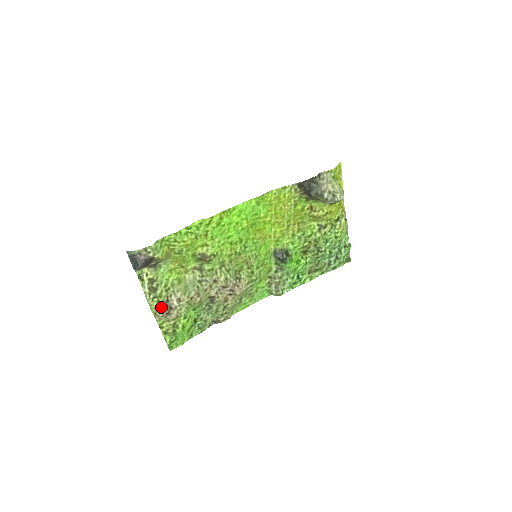
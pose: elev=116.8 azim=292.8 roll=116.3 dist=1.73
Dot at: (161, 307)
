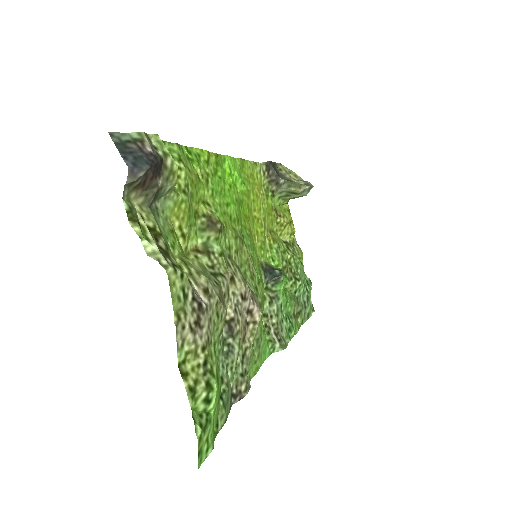
Dot at: (185, 300)
